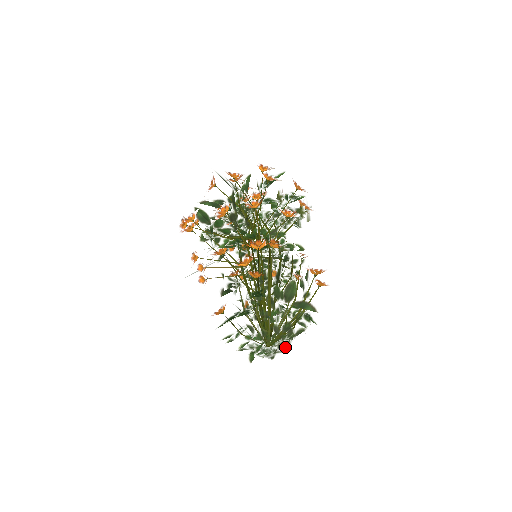
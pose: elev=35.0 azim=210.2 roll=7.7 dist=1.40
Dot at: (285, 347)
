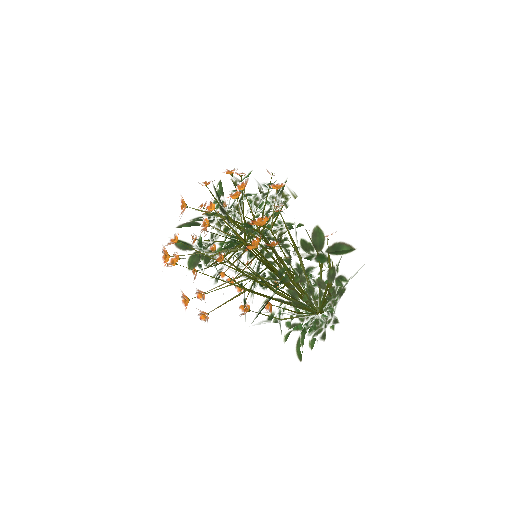
Dot at: (335, 310)
